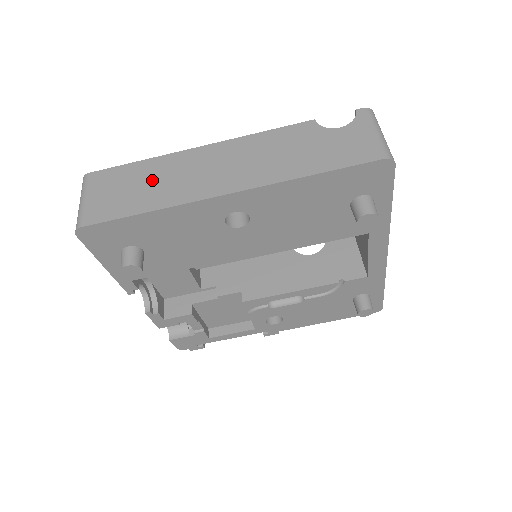
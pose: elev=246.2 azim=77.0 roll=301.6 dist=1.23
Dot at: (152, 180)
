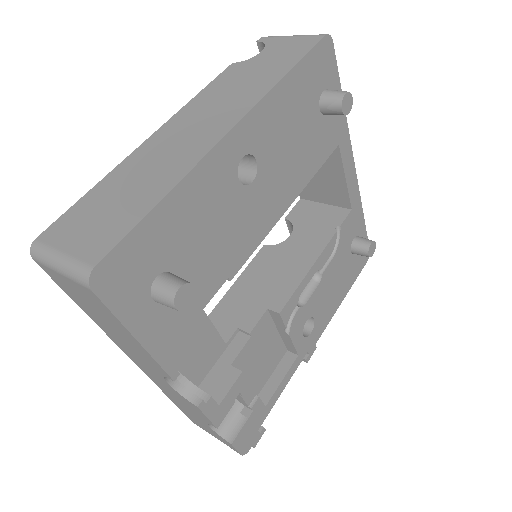
Dot at: (131, 183)
